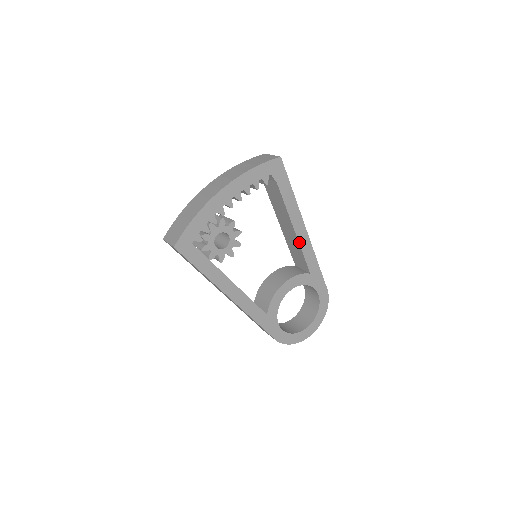
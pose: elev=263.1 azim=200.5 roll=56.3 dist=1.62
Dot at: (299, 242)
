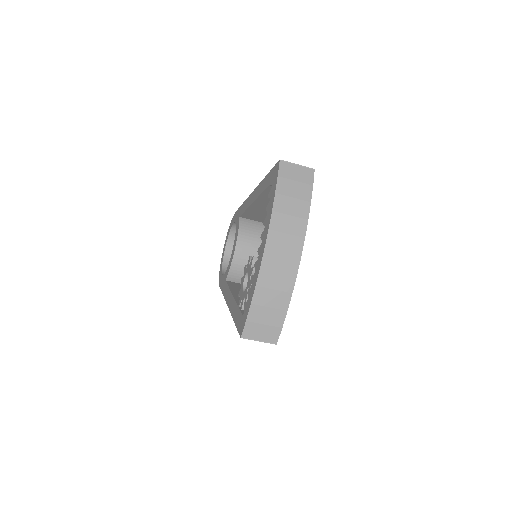
Dot at: occluded
